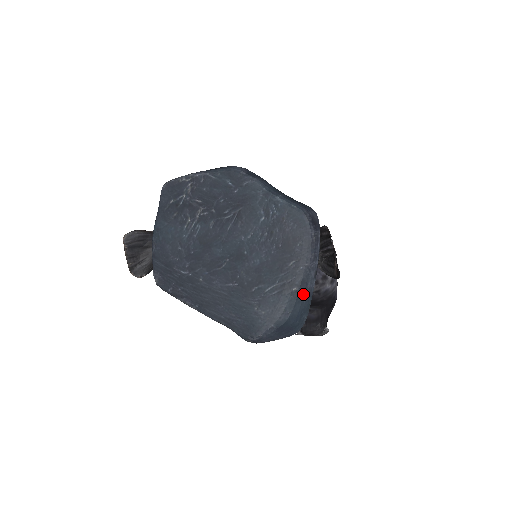
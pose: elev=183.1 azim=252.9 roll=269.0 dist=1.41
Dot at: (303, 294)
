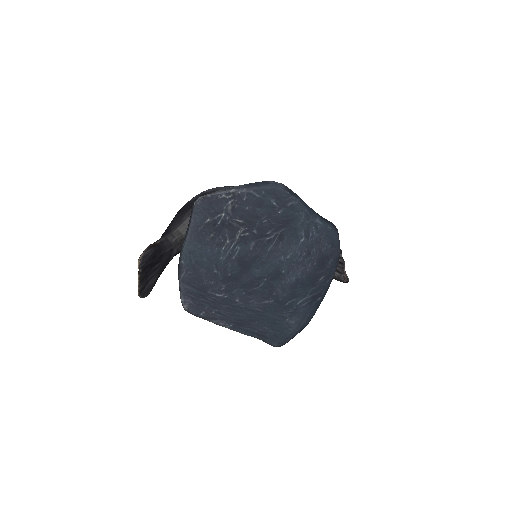
Dot at: (322, 300)
